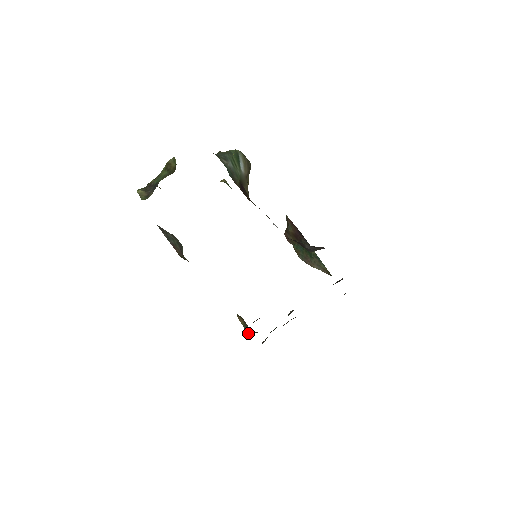
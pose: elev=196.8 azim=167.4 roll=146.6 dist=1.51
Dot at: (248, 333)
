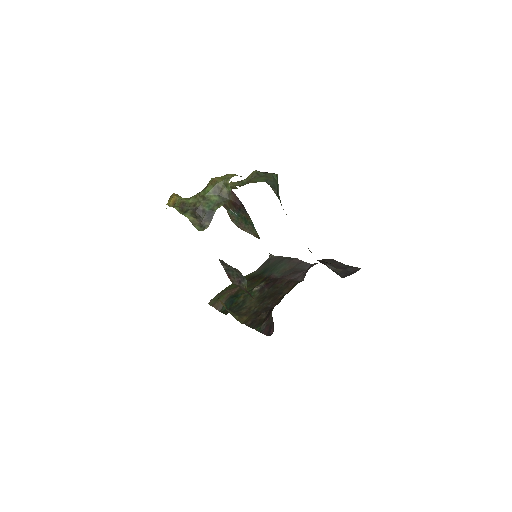
Dot at: (235, 316)
